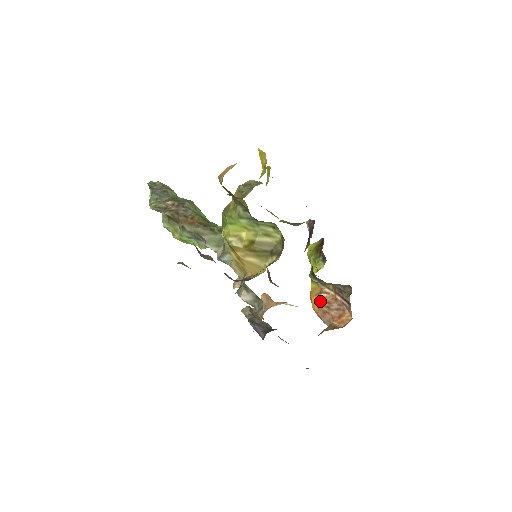
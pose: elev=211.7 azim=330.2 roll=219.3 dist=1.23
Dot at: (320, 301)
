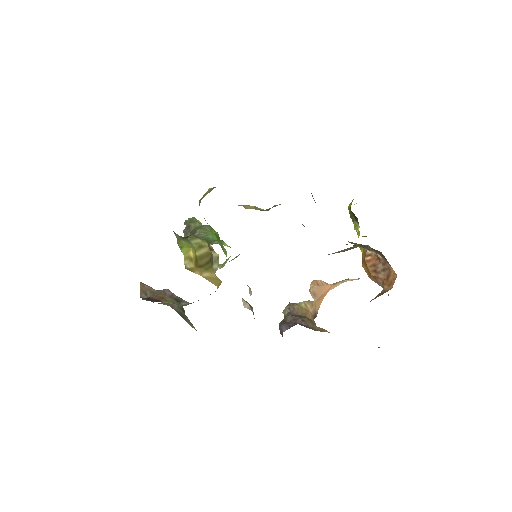
Dot at: (367, 267)
